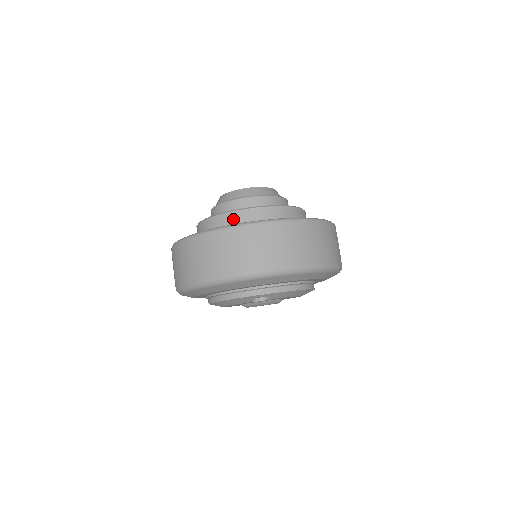
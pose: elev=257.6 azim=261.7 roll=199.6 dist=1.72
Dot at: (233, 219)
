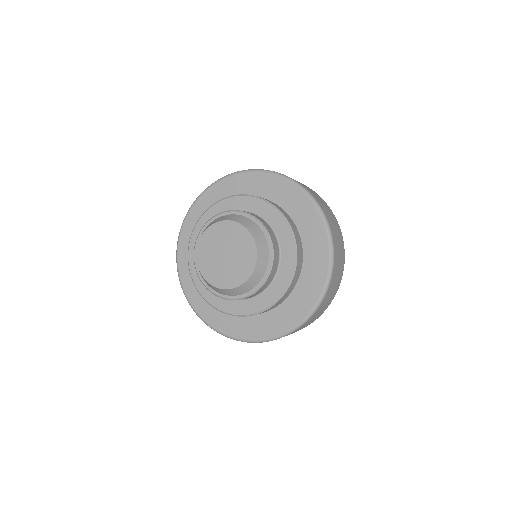
Dot at: occluded
